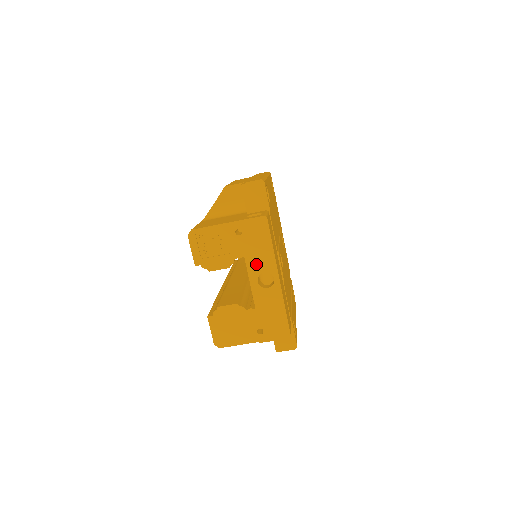
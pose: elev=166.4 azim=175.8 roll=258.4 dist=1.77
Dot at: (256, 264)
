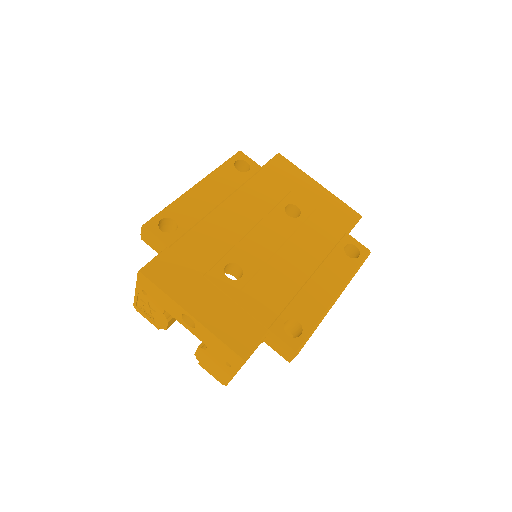
Dot at: (173, 311)
